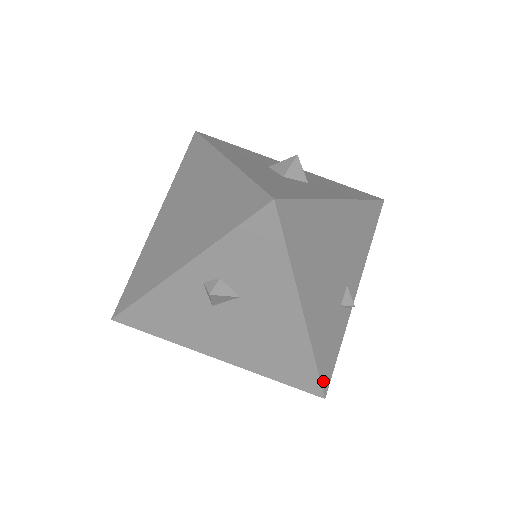
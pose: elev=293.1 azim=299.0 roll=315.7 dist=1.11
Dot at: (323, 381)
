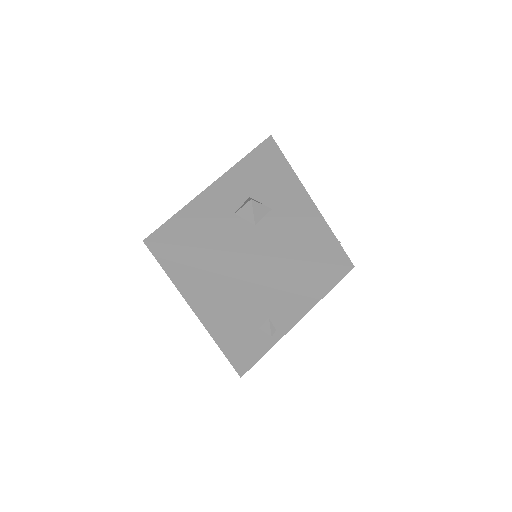
Dot at: (236, 366)
